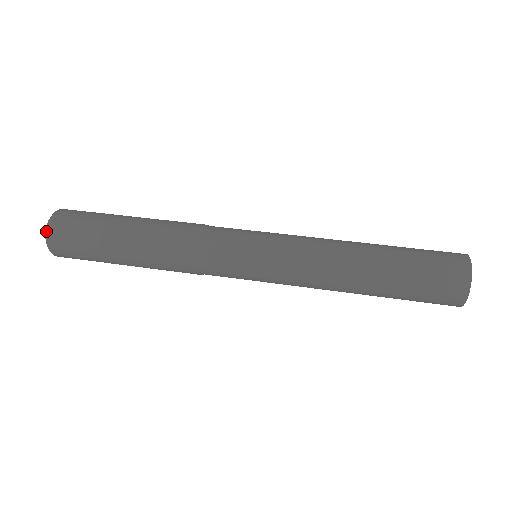
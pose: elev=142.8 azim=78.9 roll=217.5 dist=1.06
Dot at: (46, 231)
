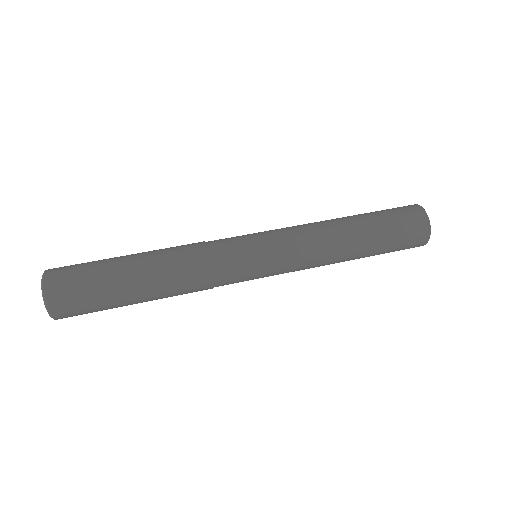
Dot at: (44, 296)
